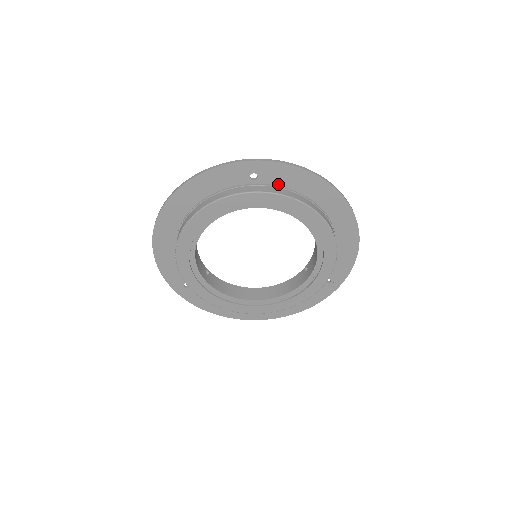
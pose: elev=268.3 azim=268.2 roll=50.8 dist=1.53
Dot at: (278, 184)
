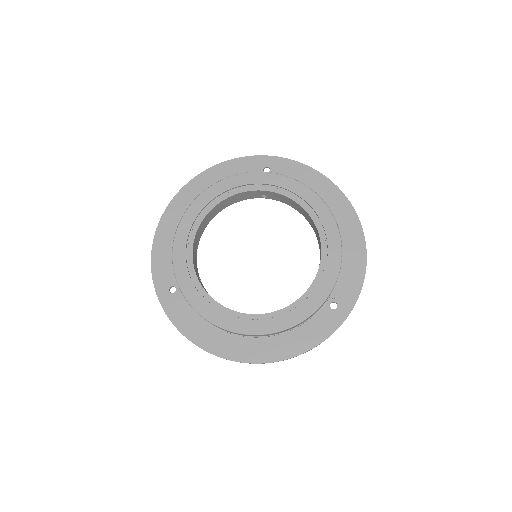
Dot at: occluded
